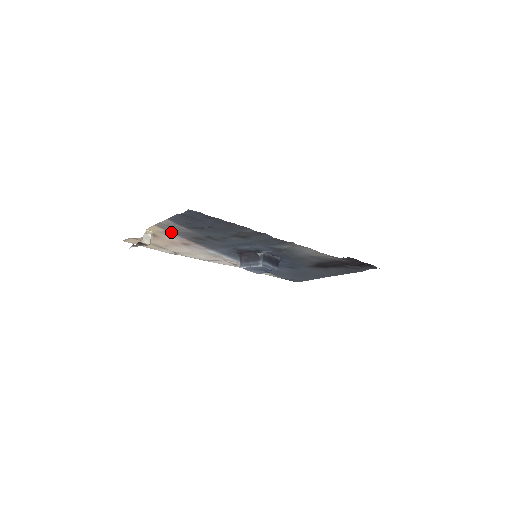
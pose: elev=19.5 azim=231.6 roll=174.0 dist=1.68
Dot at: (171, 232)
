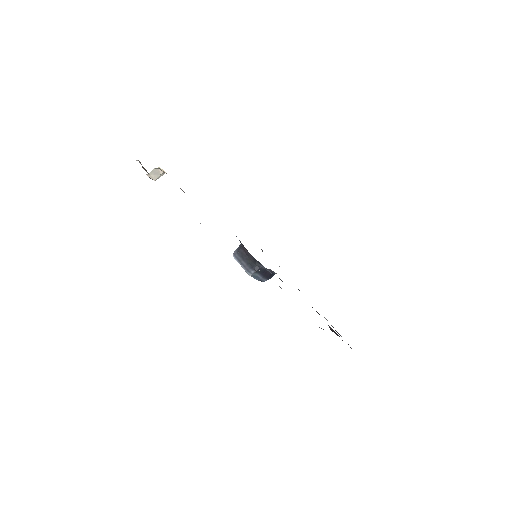
Dot at: occluded
